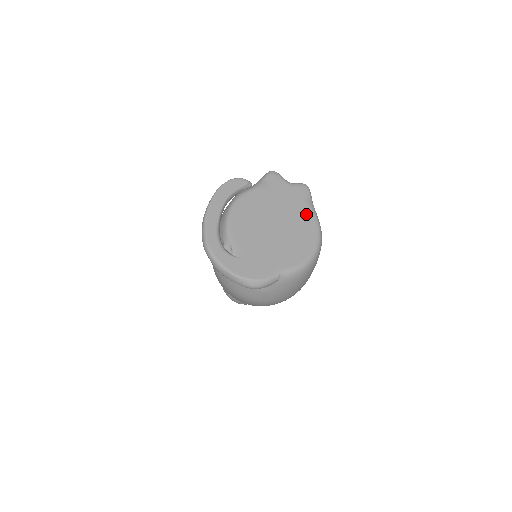
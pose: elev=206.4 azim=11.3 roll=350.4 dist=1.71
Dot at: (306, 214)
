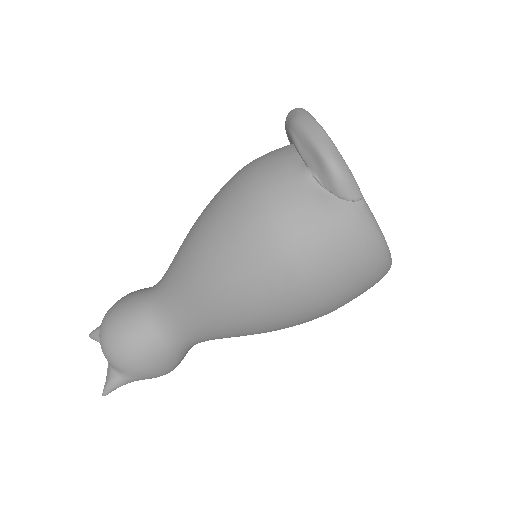
Dot at: occluded
